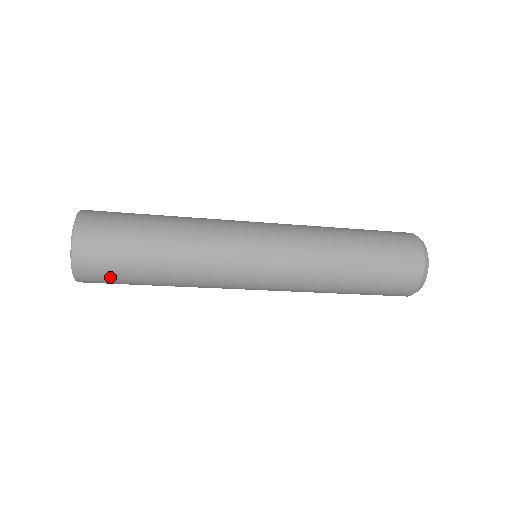
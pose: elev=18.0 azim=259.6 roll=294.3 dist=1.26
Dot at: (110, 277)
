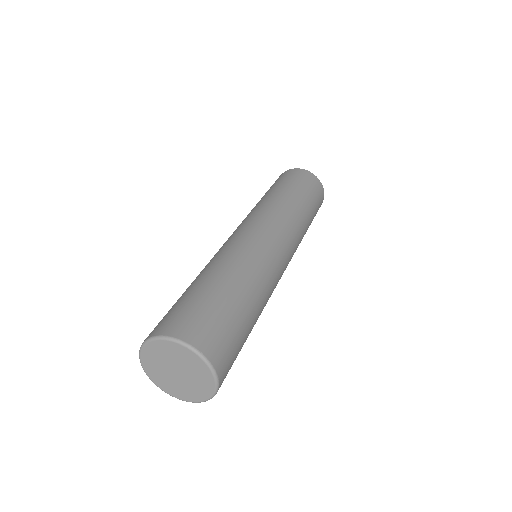
Dot at: occluded
